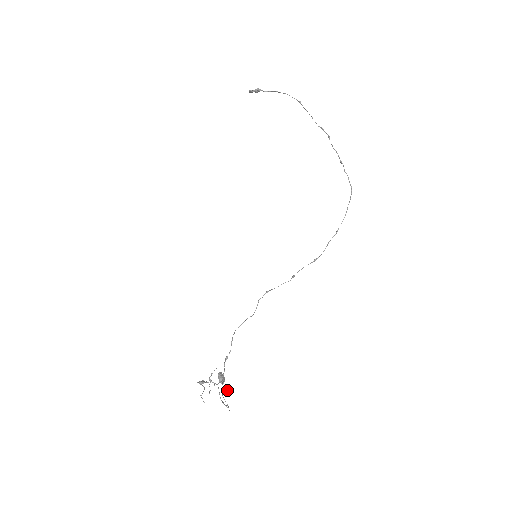
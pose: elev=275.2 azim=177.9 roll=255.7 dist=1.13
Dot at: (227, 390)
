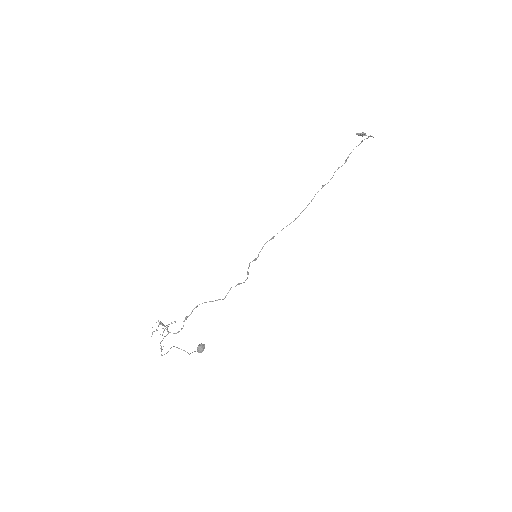
Dot at: occluded
